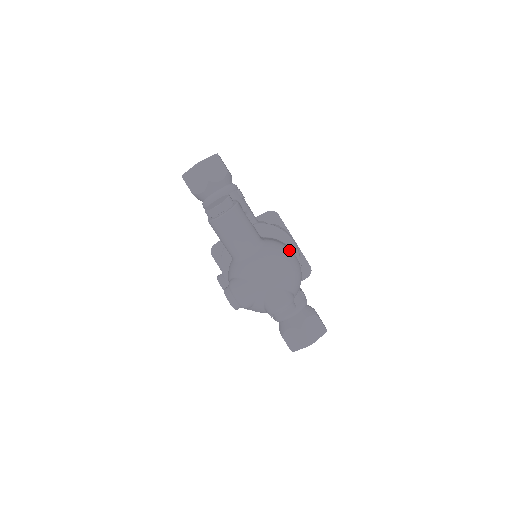
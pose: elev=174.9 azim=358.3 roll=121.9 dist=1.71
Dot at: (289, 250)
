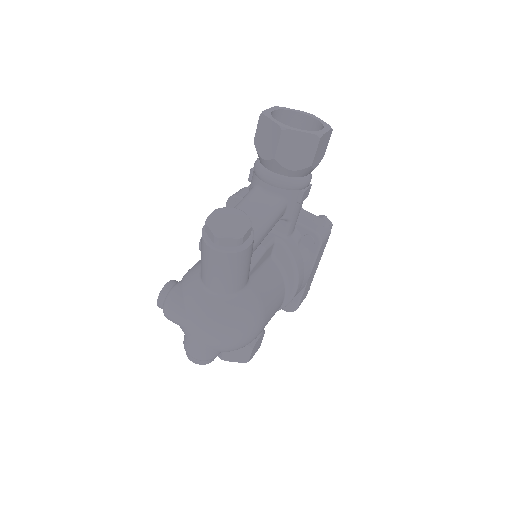
Dot at: (259, 321)
